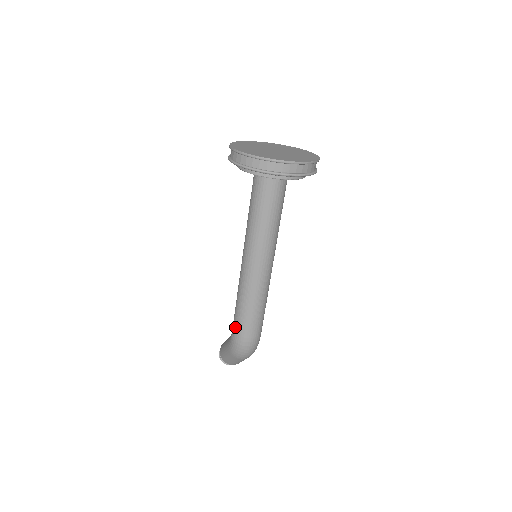
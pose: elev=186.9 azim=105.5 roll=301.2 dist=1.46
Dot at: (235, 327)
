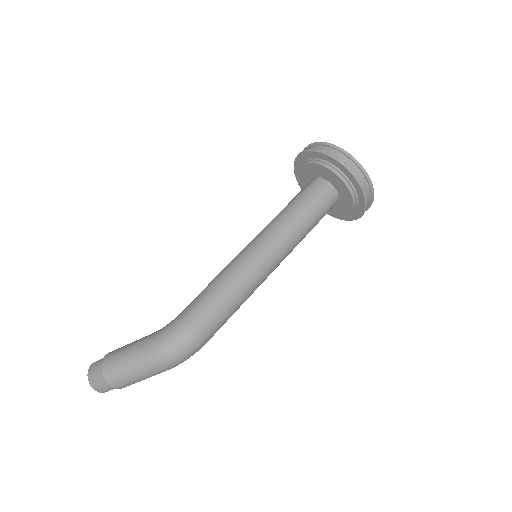
Dot at: (191, 310)
